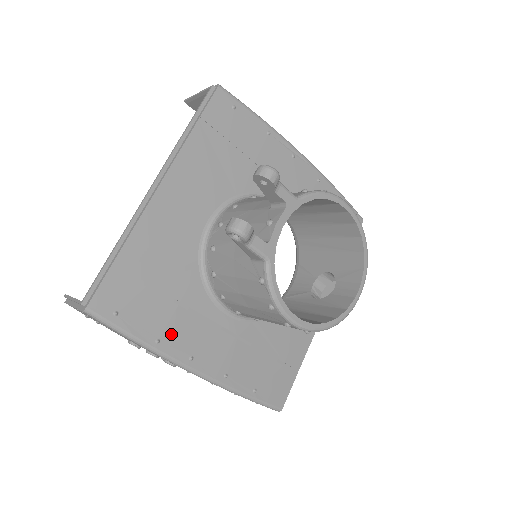
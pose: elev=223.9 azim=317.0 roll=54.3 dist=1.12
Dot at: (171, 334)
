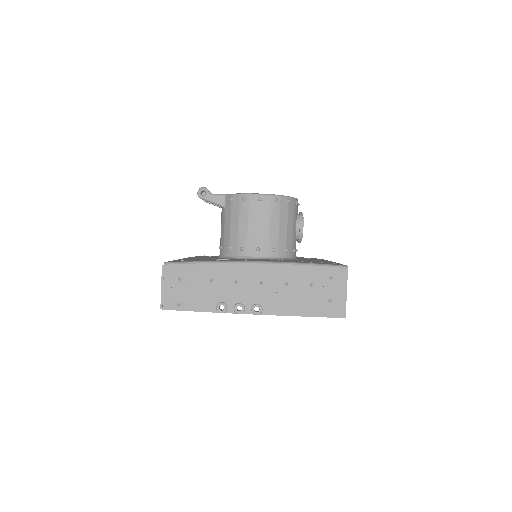
Dot at: occluded
